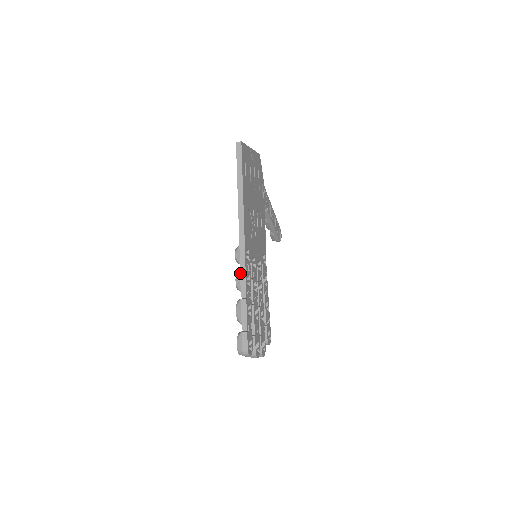
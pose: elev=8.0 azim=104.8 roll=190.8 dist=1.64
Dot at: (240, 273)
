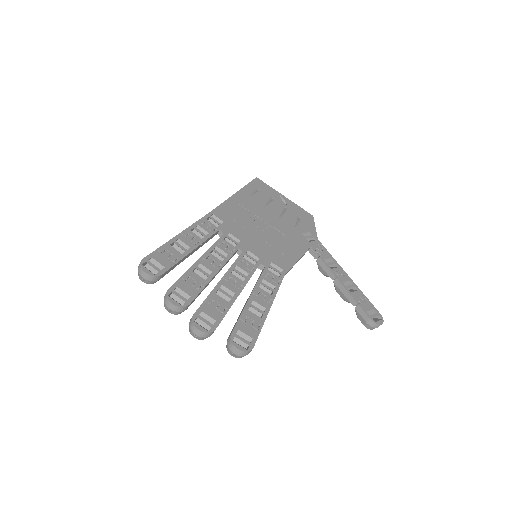
Dot at: occluded
